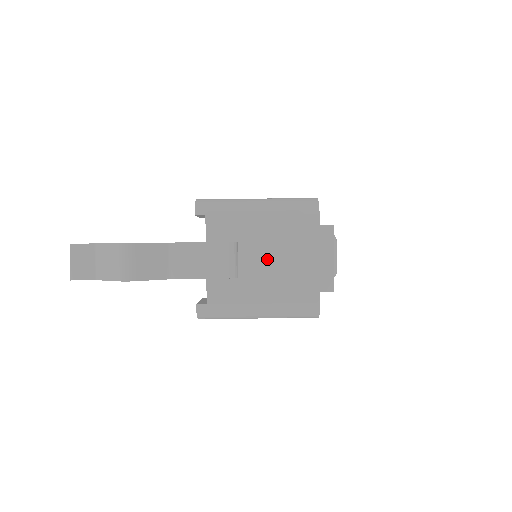
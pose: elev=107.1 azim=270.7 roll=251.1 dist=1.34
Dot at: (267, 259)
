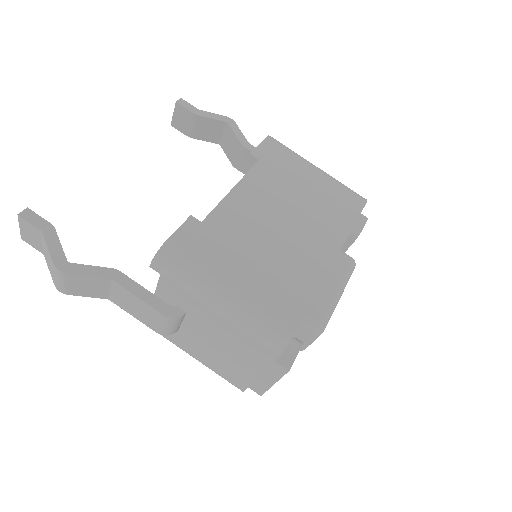
Dot at: (210, 340)
